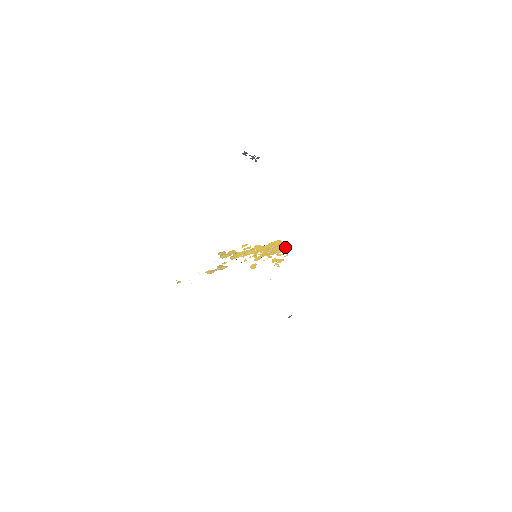
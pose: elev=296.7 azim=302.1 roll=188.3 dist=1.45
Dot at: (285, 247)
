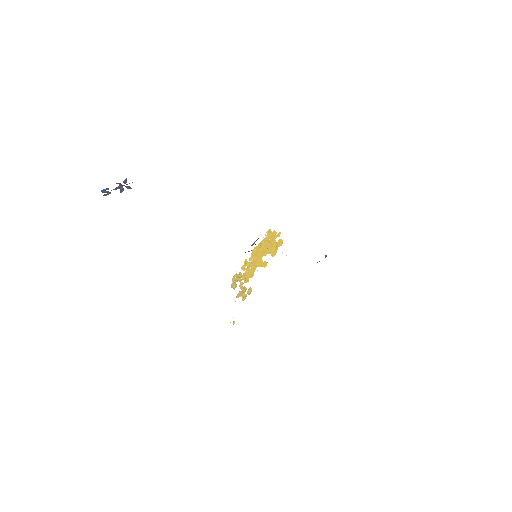
Dot at: occluded
